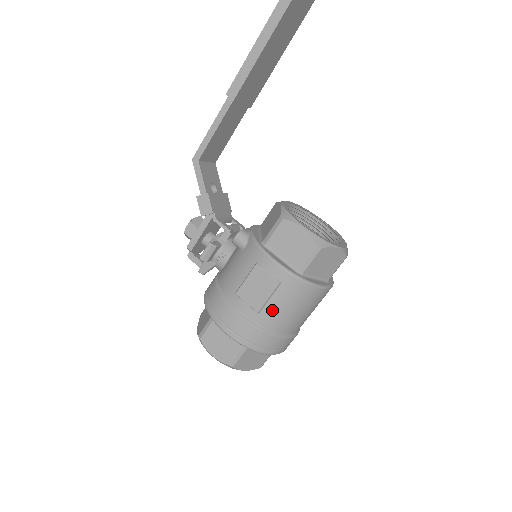
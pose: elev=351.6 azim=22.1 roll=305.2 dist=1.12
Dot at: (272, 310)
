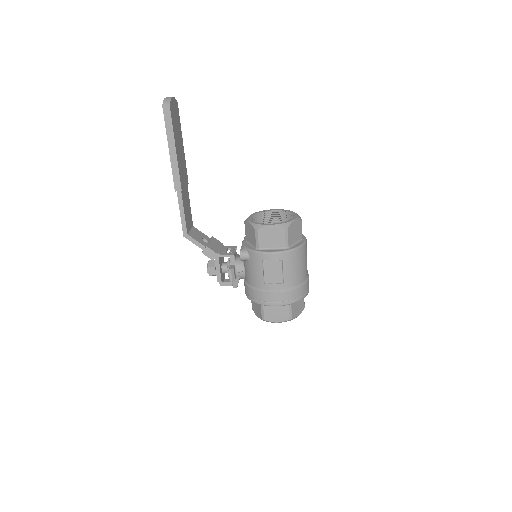
Dot at: (288, 276)
